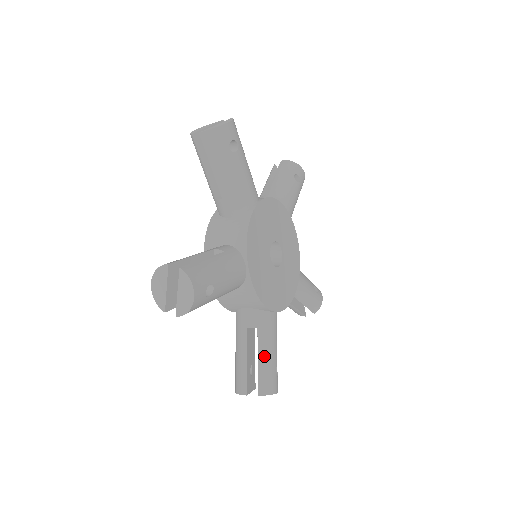
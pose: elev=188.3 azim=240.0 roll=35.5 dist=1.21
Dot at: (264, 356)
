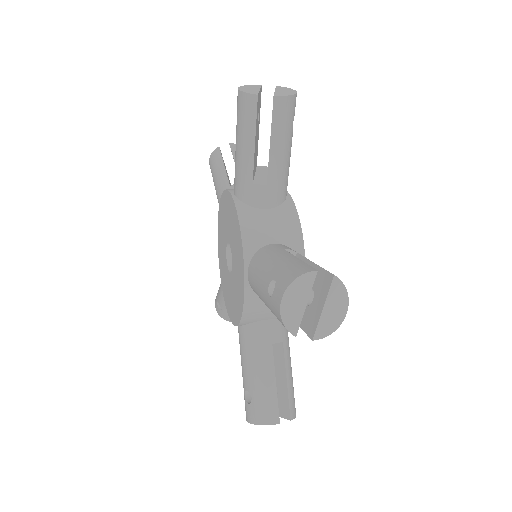
Dot at: (290, 373)
